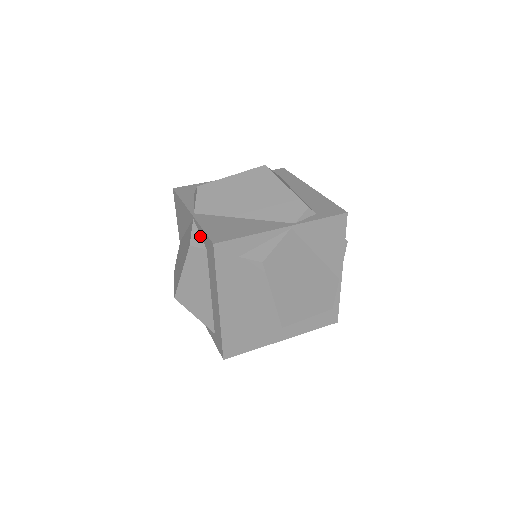
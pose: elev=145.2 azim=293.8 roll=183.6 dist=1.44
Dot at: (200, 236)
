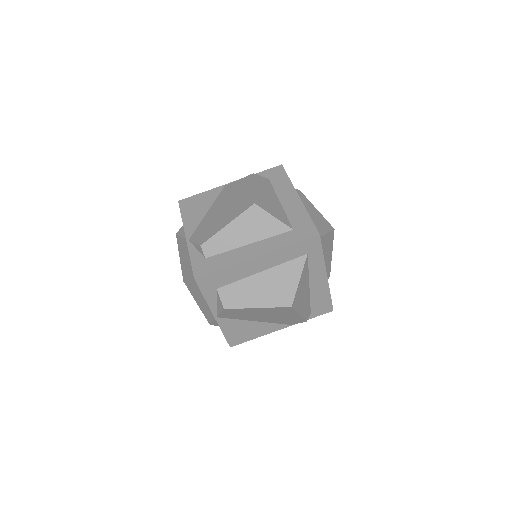
Dot at: occluded
